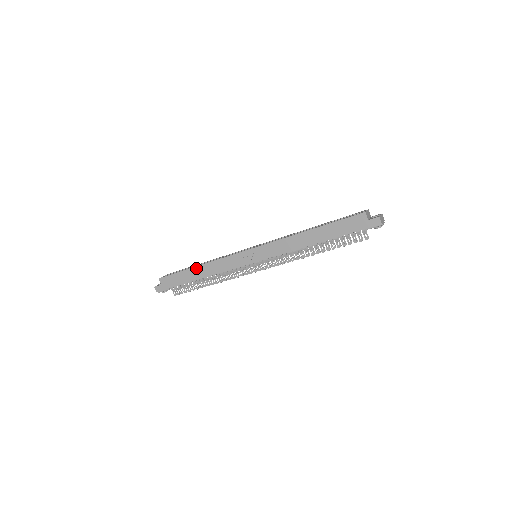
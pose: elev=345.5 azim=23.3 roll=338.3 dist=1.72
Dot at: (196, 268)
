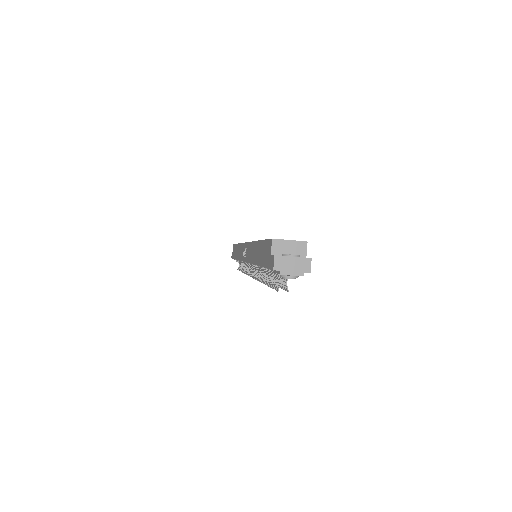
Dot at: (237, 245)
